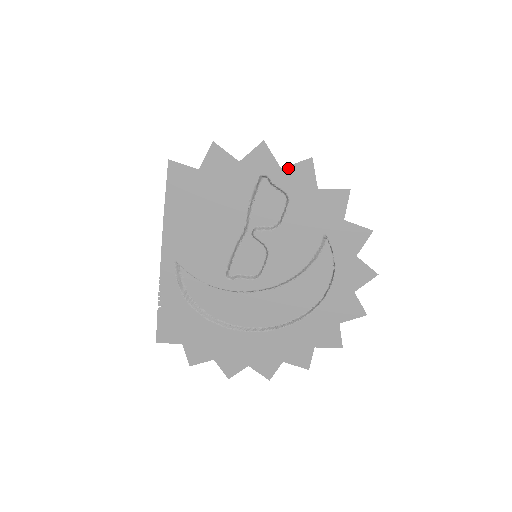
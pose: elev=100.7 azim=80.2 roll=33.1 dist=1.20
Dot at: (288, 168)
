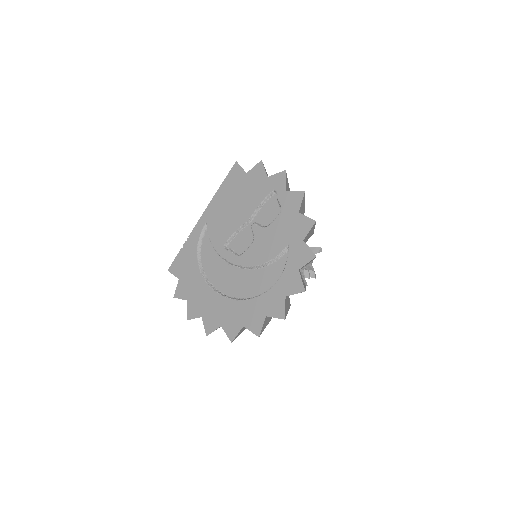
Dot at: (290, 192)
